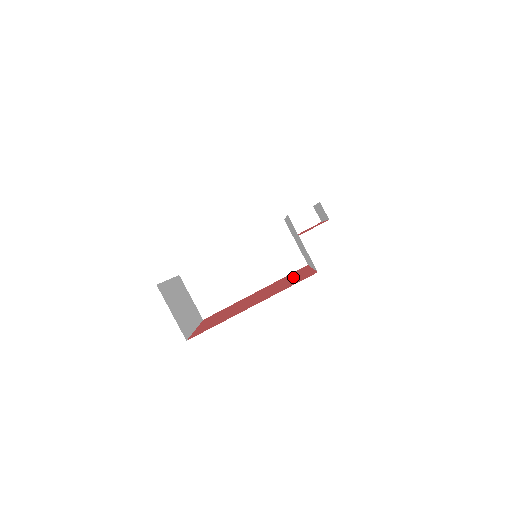
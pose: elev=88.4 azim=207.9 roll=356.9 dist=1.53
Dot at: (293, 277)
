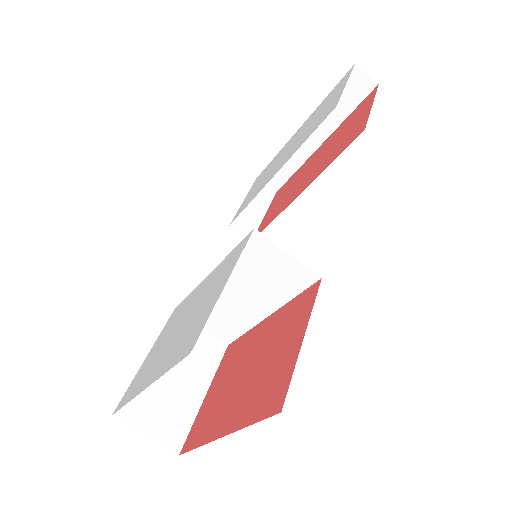
Dot at: (285, 342)
